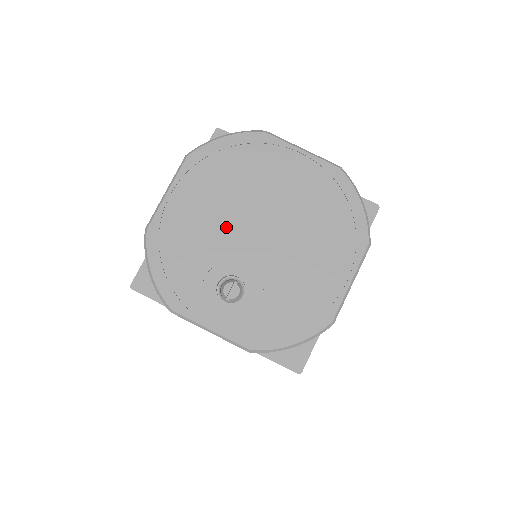
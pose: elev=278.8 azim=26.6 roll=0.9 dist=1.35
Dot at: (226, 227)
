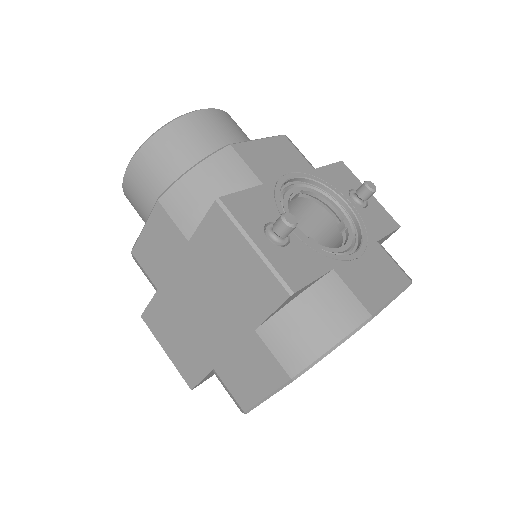
Dot at: occluded
